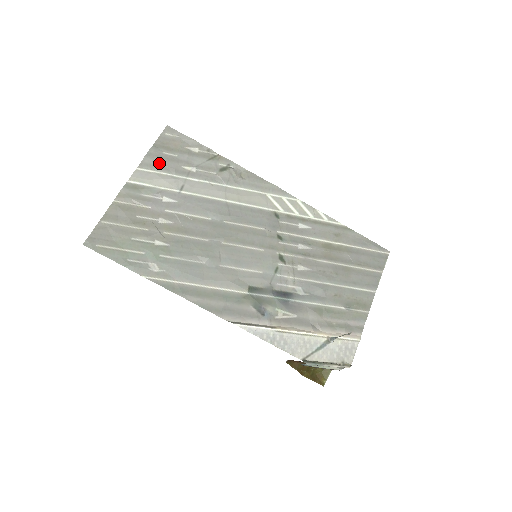
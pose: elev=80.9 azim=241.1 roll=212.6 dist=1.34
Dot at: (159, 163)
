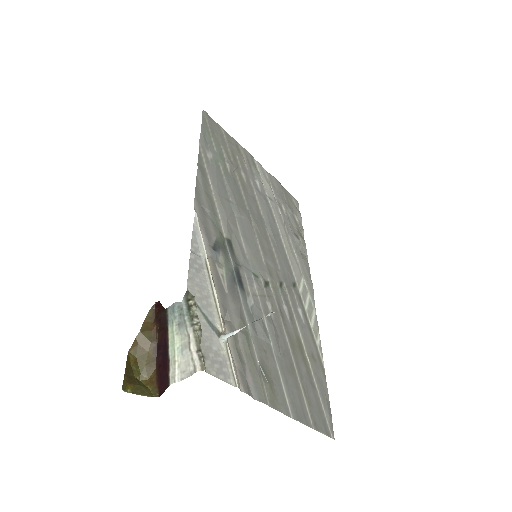
Dot at: (276, 186)
